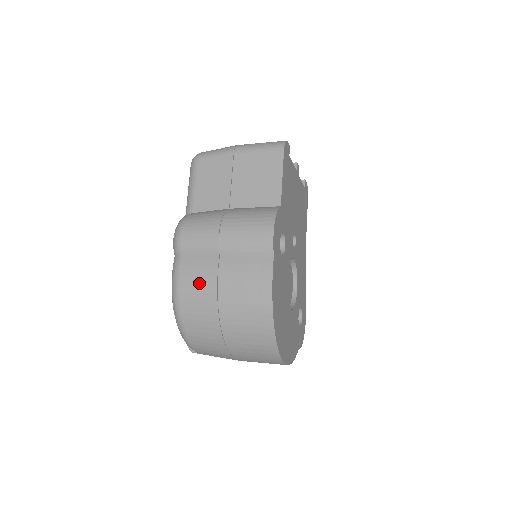
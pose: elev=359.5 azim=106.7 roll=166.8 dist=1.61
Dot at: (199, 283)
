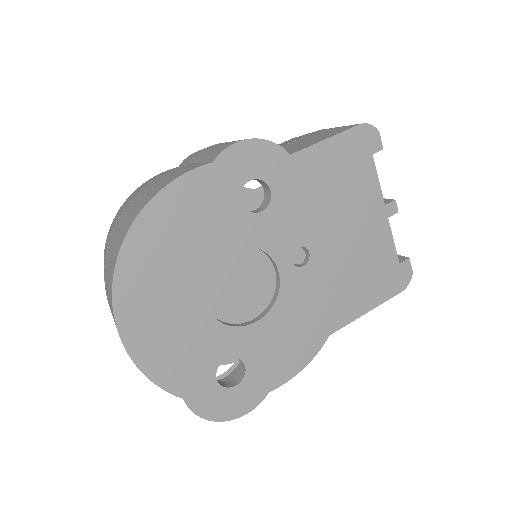
Dot at: occluded
